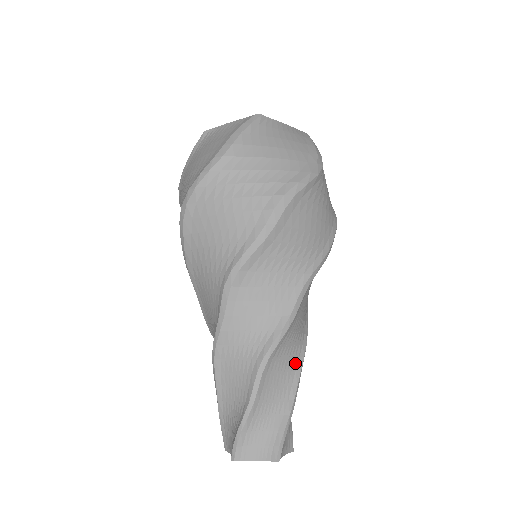
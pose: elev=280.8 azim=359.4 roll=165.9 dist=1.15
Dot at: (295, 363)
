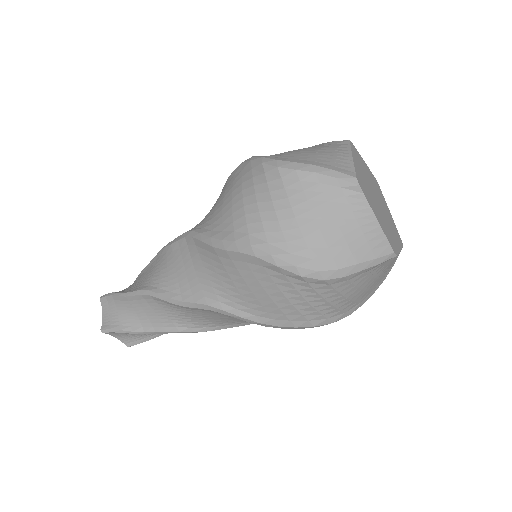
Dot at: occluded
